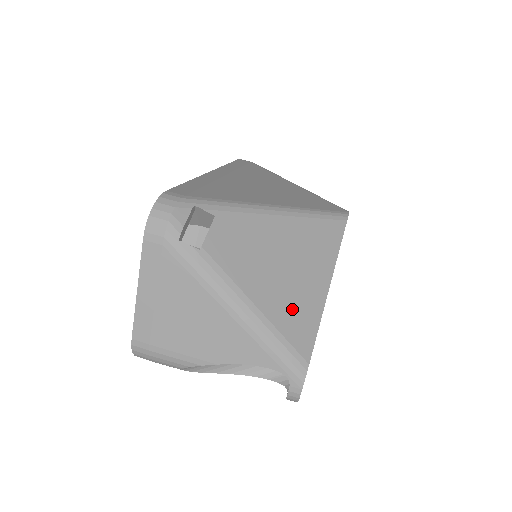
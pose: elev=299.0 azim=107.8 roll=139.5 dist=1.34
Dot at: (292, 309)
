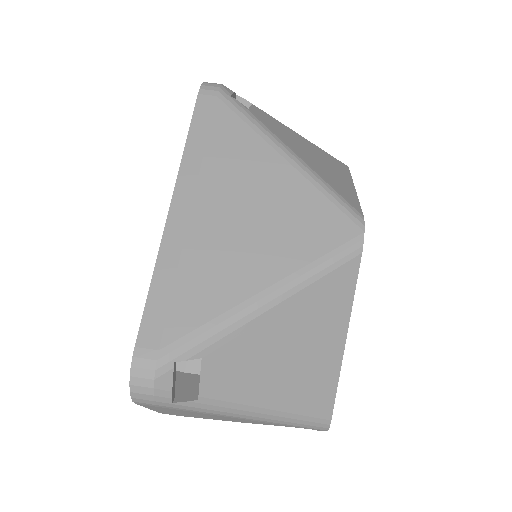
Dot at: (308, 388)
